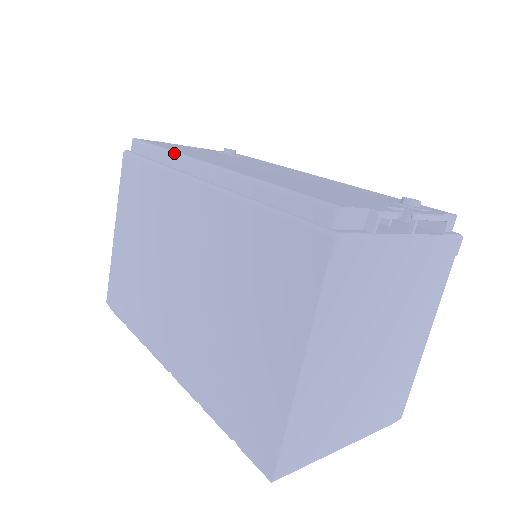
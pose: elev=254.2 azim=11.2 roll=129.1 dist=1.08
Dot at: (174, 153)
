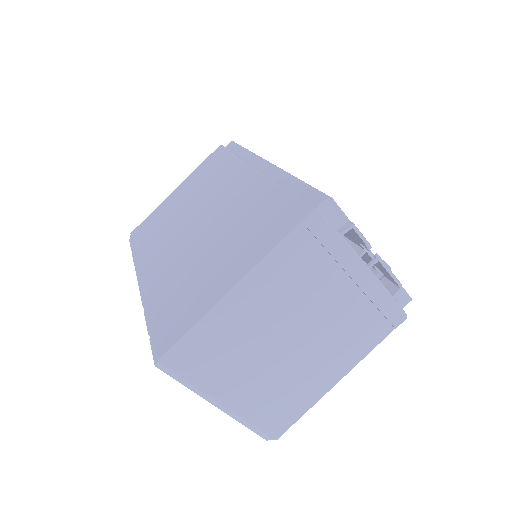
Dot at: (252, 152)
